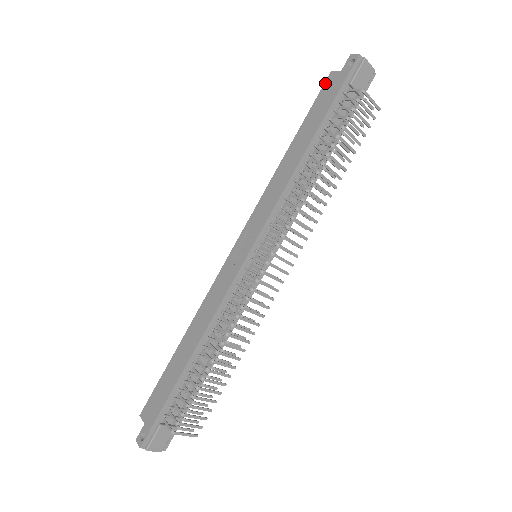
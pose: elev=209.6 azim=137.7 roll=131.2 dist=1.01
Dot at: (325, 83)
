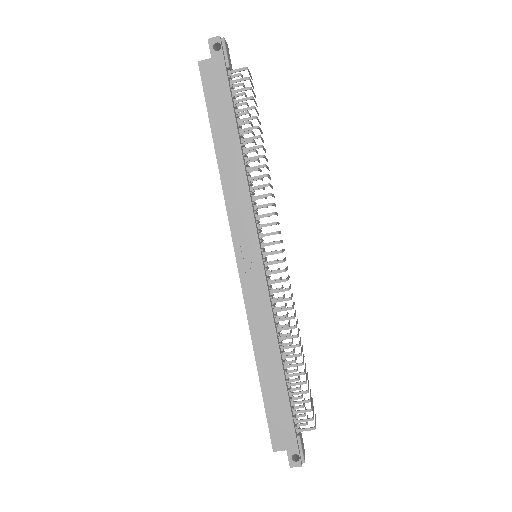
Dot at: (202, 75)
